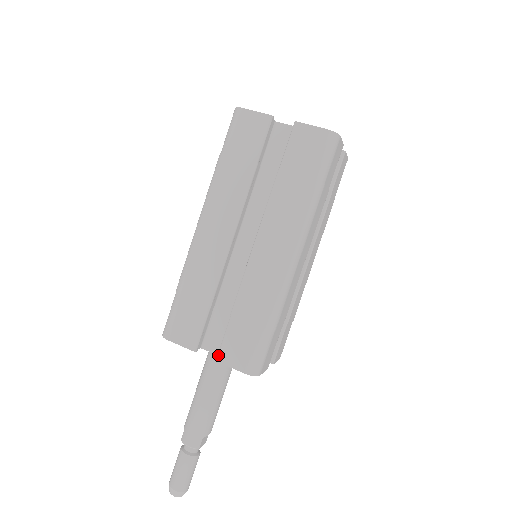
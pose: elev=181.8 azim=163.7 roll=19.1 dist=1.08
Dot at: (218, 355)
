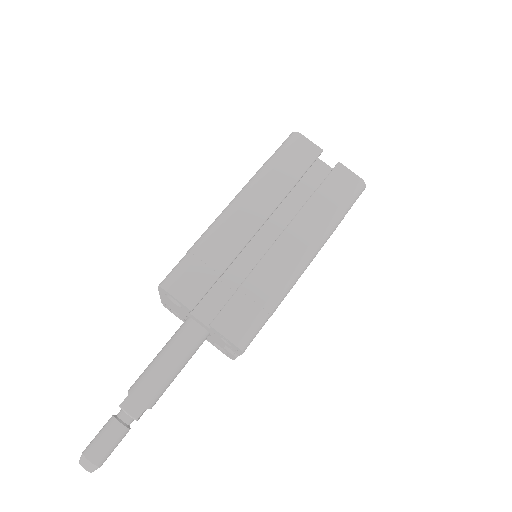
Dot at: (214, 320)
